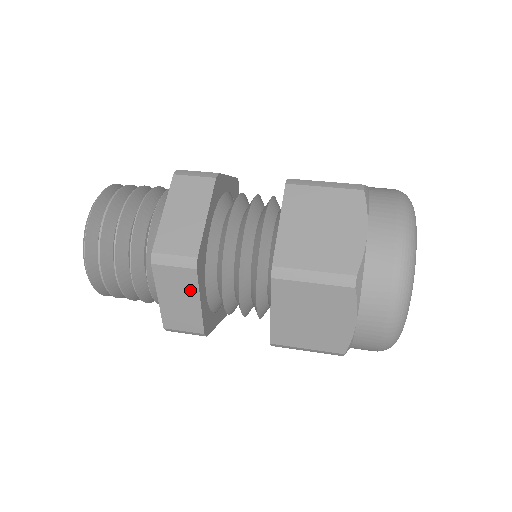
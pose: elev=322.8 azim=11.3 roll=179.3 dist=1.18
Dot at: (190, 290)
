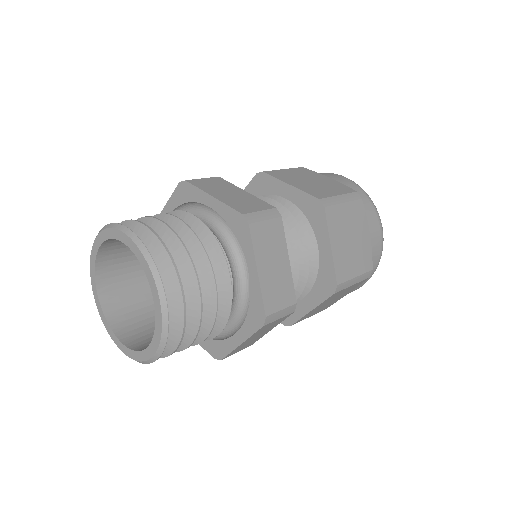
Dot at: (280, 246)
